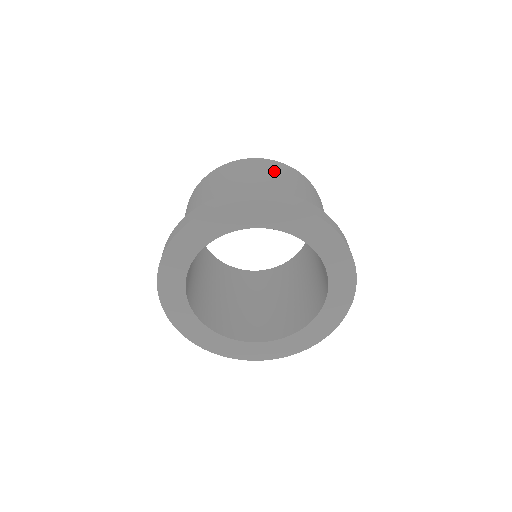
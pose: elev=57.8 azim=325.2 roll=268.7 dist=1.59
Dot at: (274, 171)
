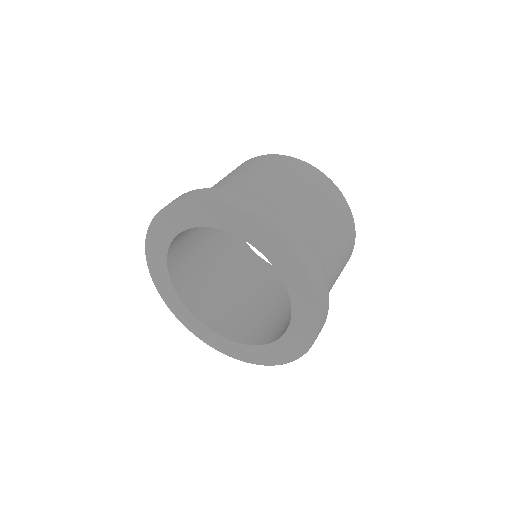
Dot at: (276, 168)
